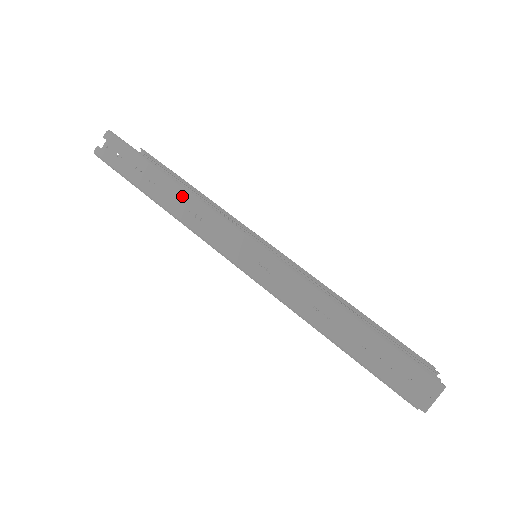
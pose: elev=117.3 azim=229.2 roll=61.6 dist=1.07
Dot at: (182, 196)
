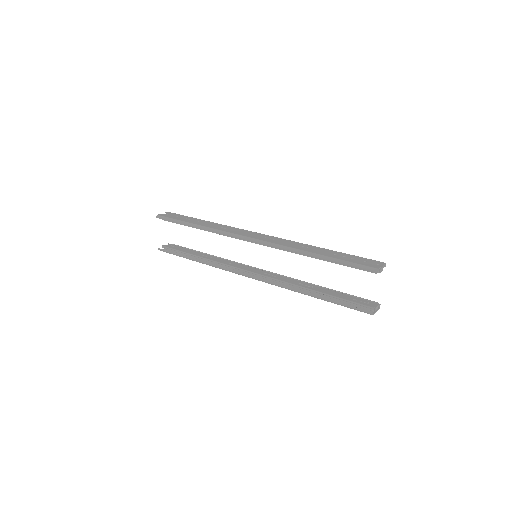
Dot at: (216, 224)
